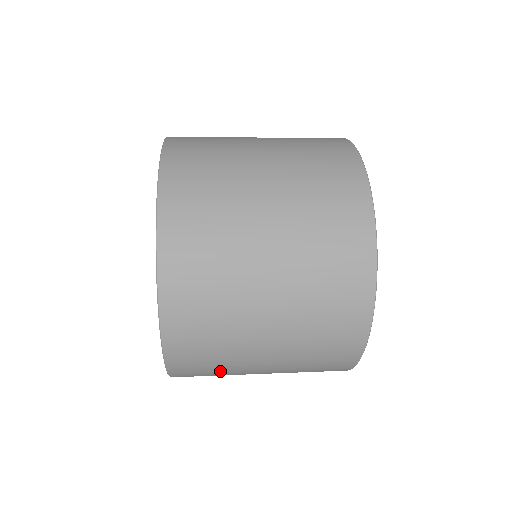
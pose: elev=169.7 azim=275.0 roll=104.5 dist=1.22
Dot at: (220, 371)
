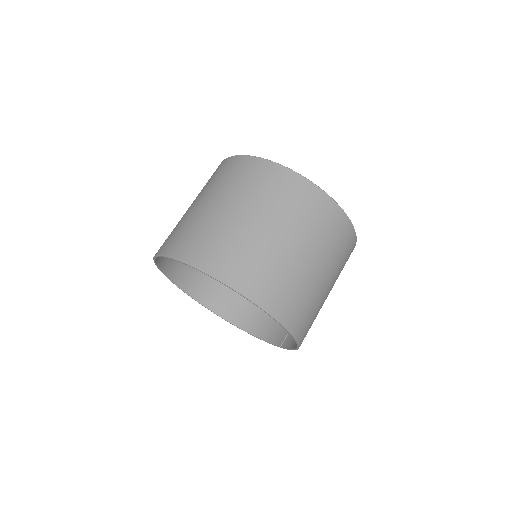
Dot at: occluded
